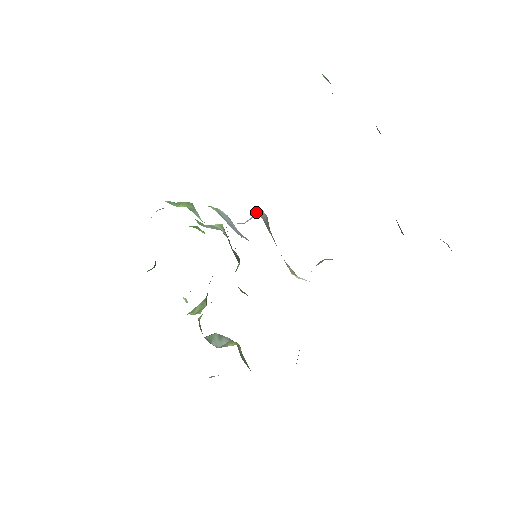
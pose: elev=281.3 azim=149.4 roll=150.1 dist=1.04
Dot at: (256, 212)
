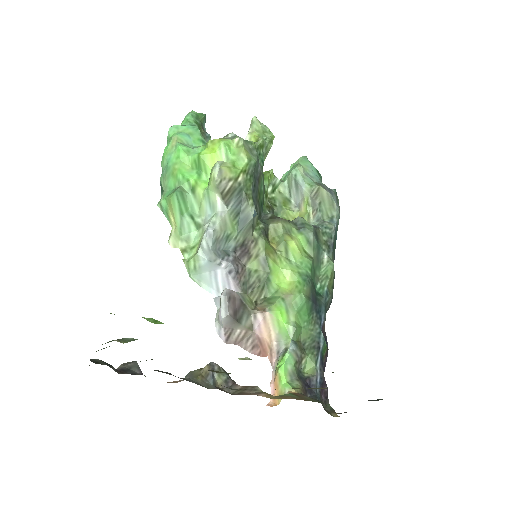
Dot at: (219, 313)
